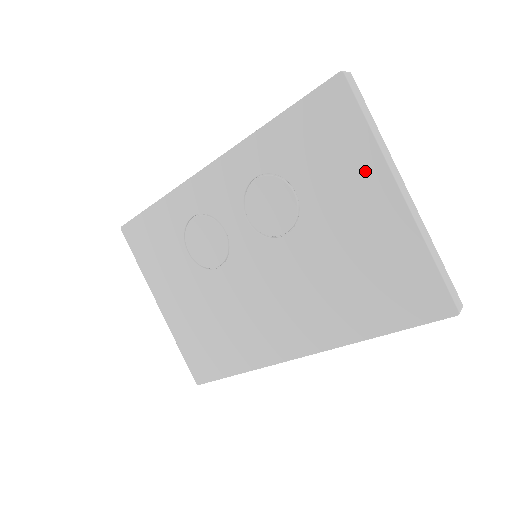
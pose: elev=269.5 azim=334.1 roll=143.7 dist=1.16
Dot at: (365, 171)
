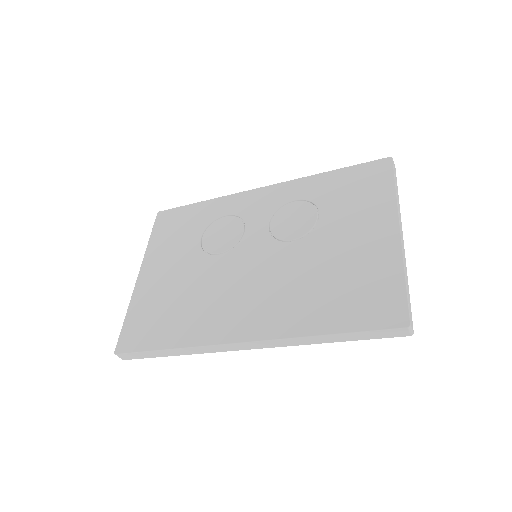
Dot at: (379, 212)
